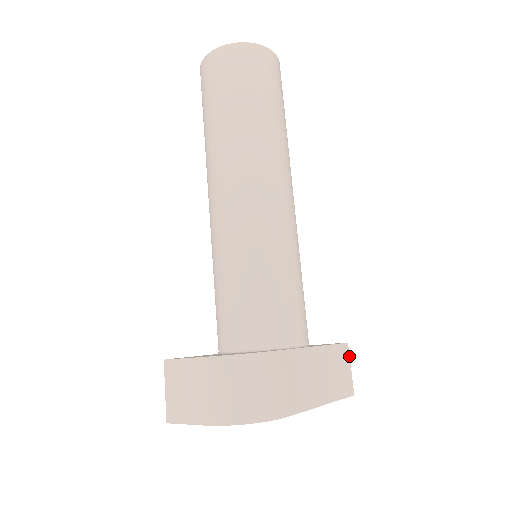
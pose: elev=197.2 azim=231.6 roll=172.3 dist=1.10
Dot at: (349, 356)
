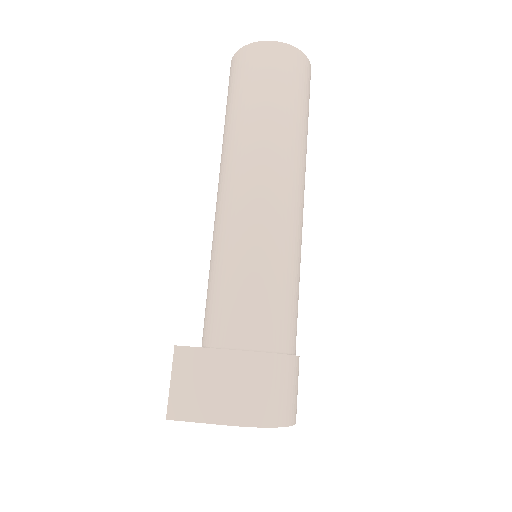
Dot at: occluded
